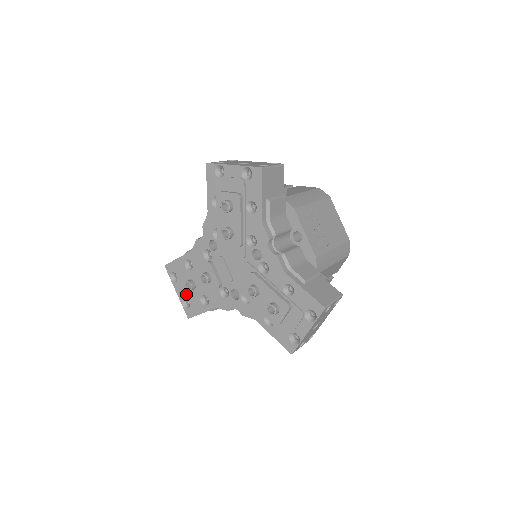
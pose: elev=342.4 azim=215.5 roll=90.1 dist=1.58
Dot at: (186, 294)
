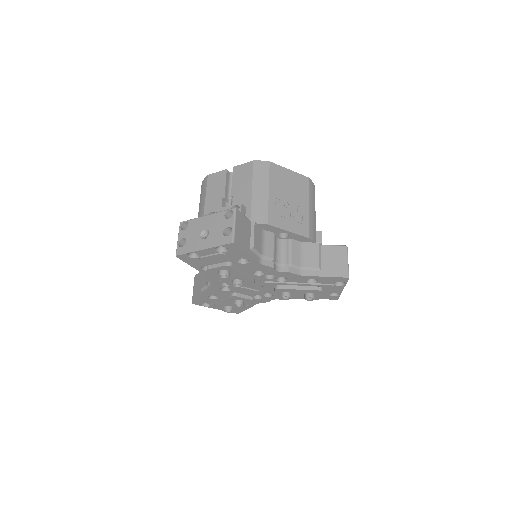
Dot at: occluded
